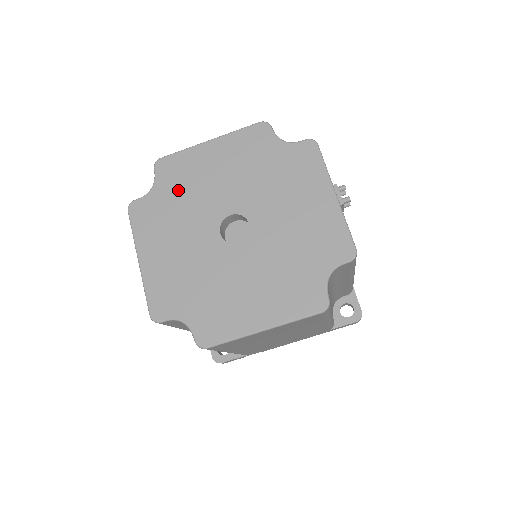
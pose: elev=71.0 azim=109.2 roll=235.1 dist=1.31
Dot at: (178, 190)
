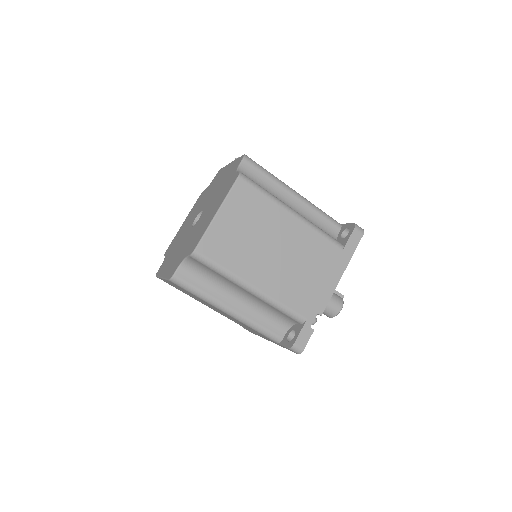
Dot at: (174, 245)
